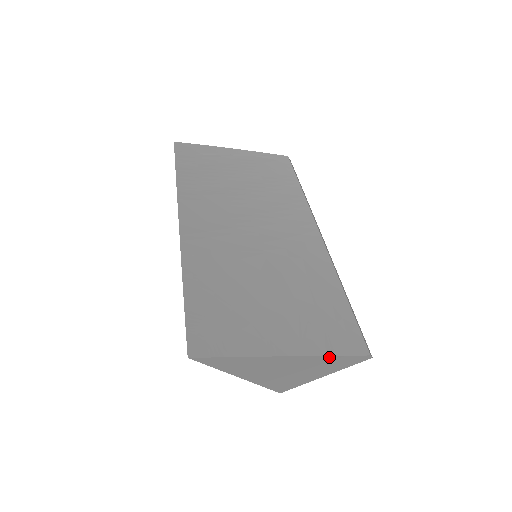
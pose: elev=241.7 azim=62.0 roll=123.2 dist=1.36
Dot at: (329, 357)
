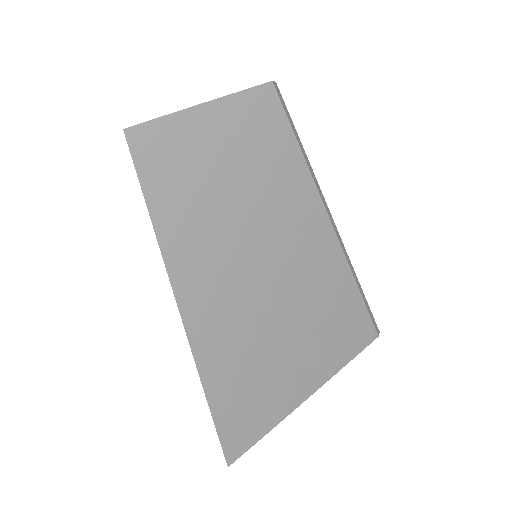
Dot at: (343, 365)
